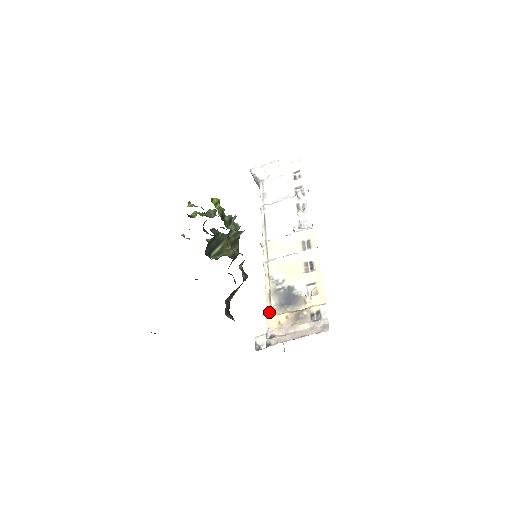
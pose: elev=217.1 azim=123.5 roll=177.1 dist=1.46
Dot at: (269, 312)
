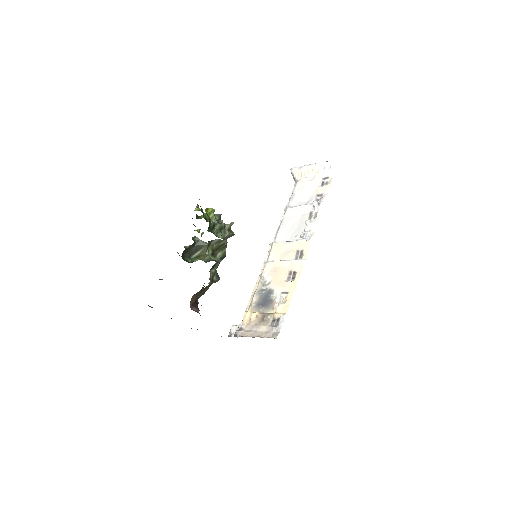
Dot at: (248, 308)
